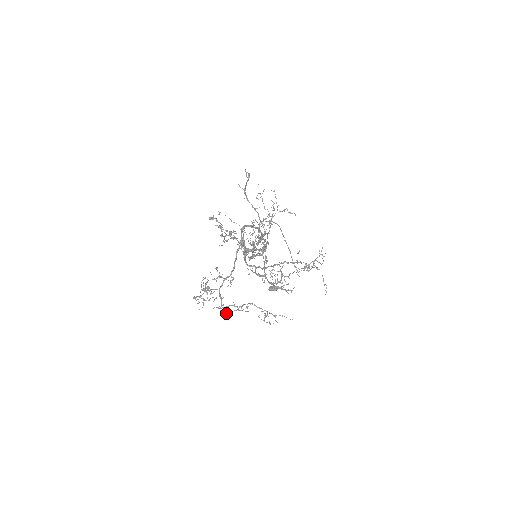
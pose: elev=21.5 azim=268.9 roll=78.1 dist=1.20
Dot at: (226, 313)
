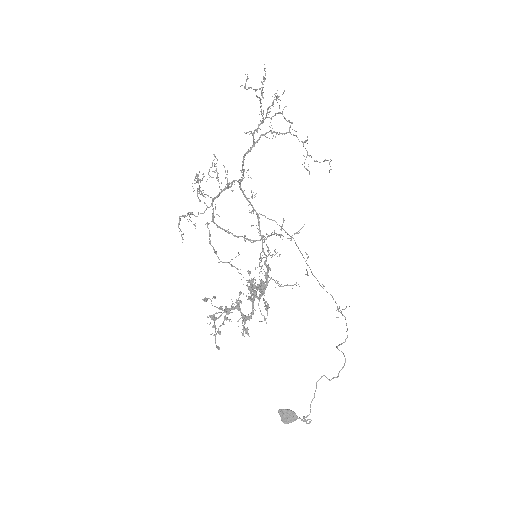
Dot at: (216, 251)
